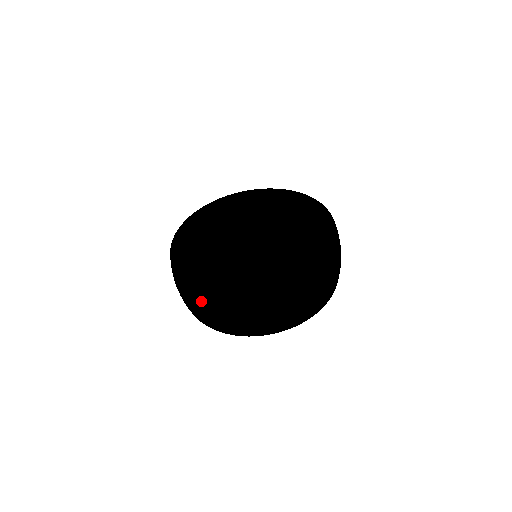
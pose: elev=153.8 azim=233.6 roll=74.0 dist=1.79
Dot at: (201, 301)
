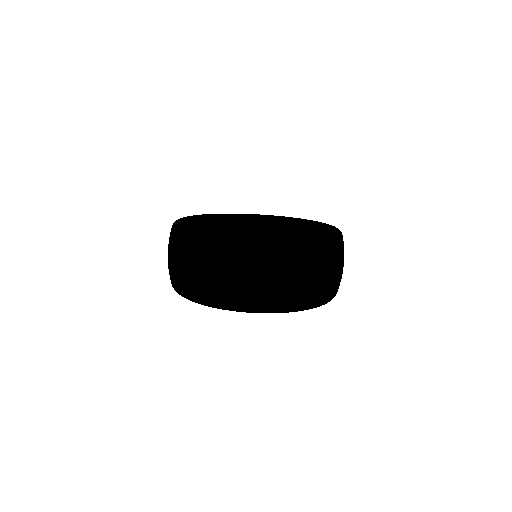
Dot at: occluded
